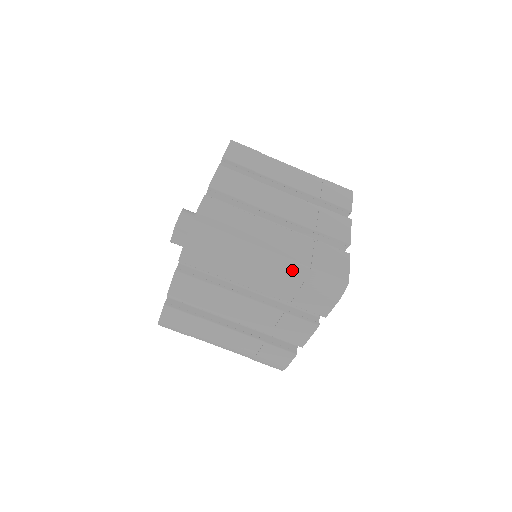
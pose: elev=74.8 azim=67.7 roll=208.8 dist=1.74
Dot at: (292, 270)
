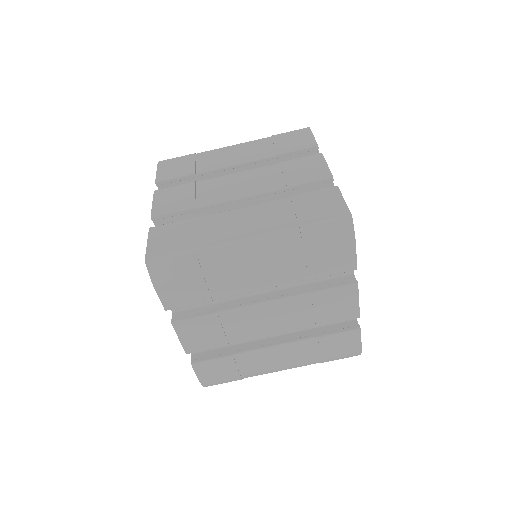
Dot at: (281, 242)
